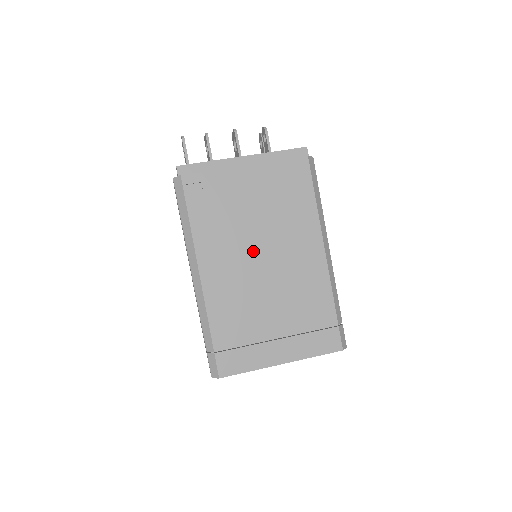
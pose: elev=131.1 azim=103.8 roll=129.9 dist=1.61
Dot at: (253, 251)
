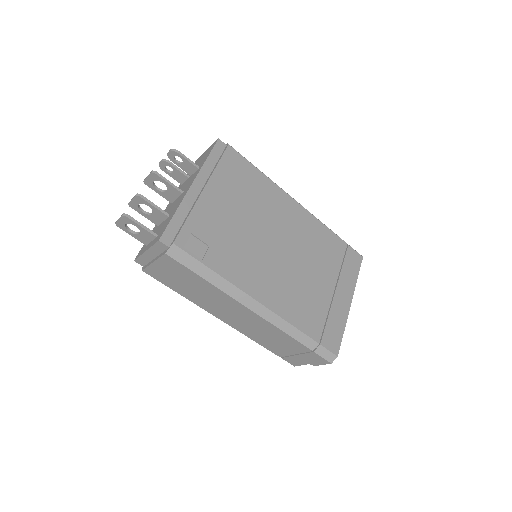
Dot at: (269, 249)
